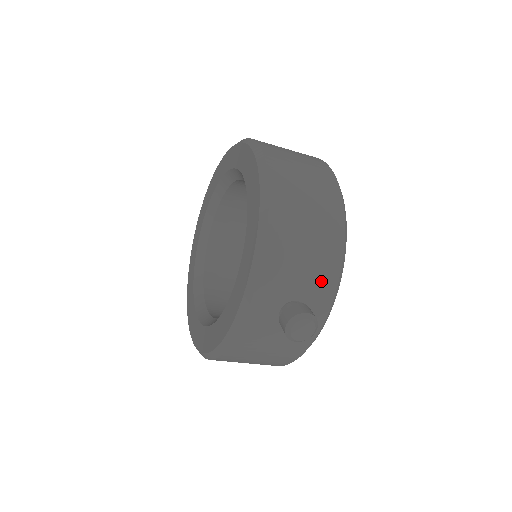
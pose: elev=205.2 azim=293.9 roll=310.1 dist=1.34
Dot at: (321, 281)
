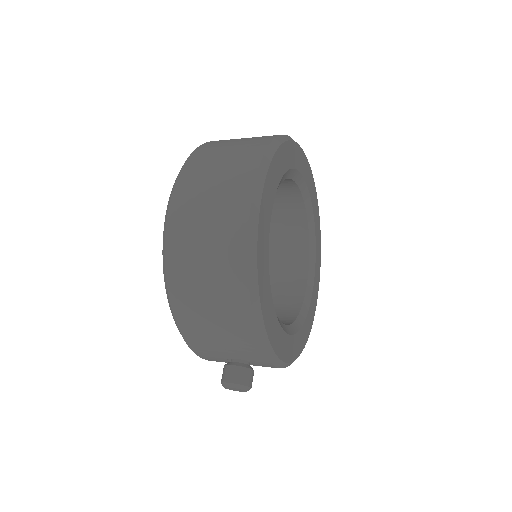
Dot at: (246, 350)
